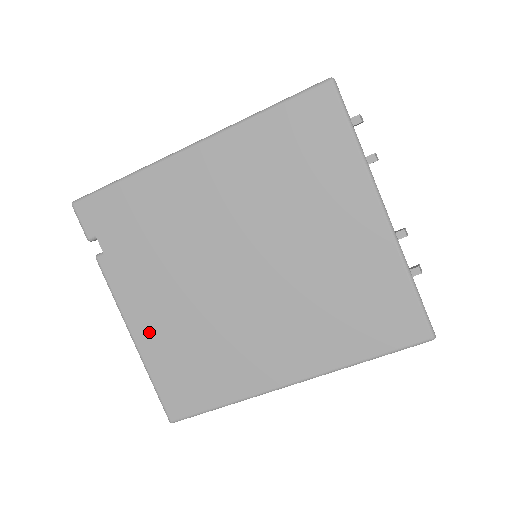
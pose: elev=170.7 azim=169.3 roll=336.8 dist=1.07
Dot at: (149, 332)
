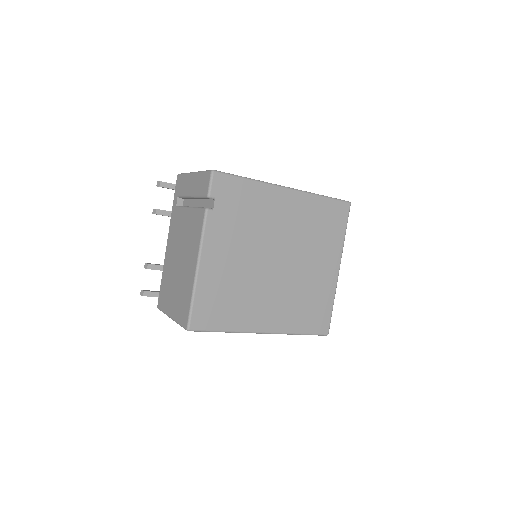
Dot at: (210, 269)
